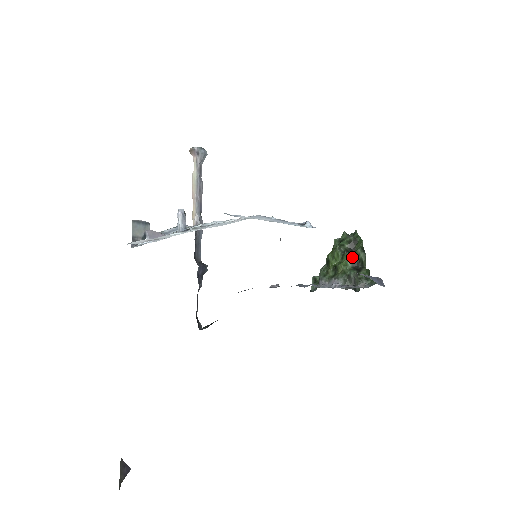
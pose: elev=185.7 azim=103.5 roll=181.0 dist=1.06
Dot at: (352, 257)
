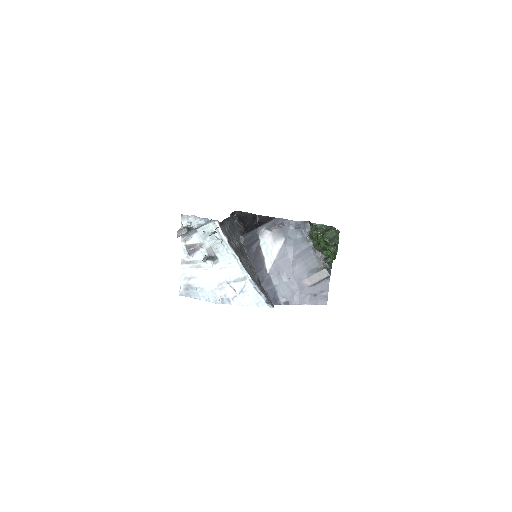
Dot at: occluded
